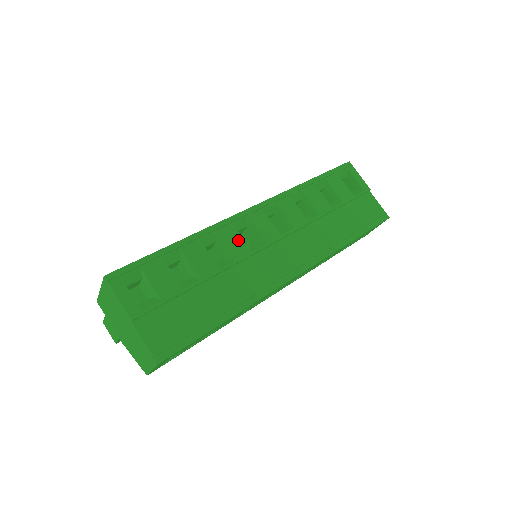
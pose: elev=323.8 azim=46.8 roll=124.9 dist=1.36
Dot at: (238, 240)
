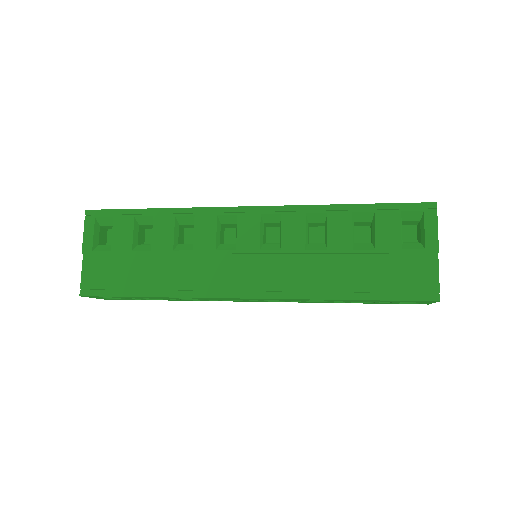
Dot at: (210, 233)
